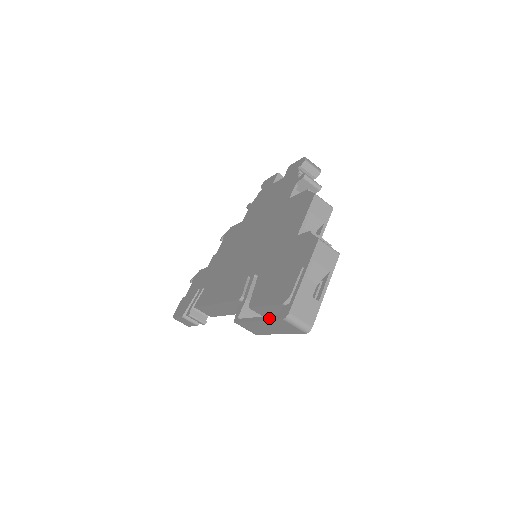
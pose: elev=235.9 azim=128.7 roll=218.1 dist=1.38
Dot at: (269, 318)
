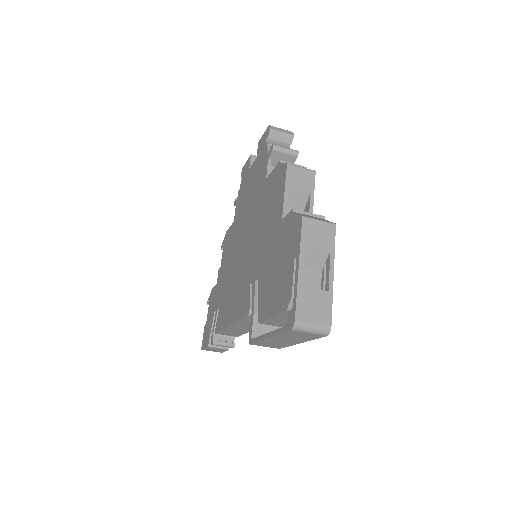
Dot at: (278, 332)
